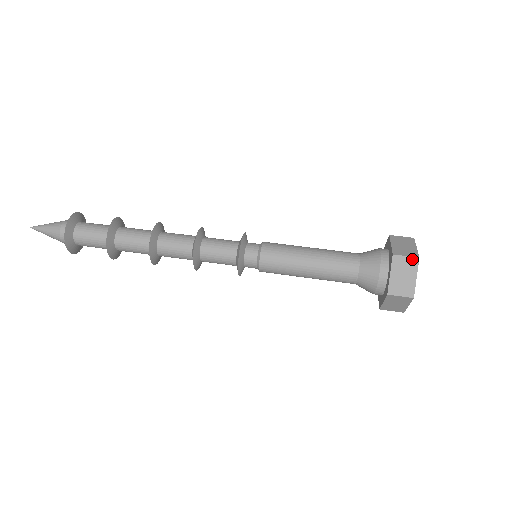
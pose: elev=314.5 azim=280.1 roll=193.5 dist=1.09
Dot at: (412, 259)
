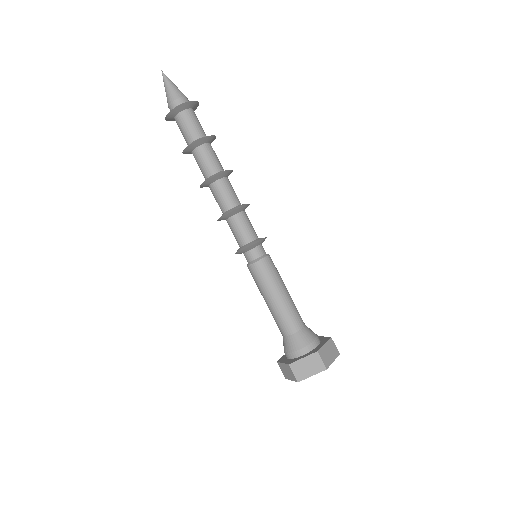
Dot at: (323, 365)
